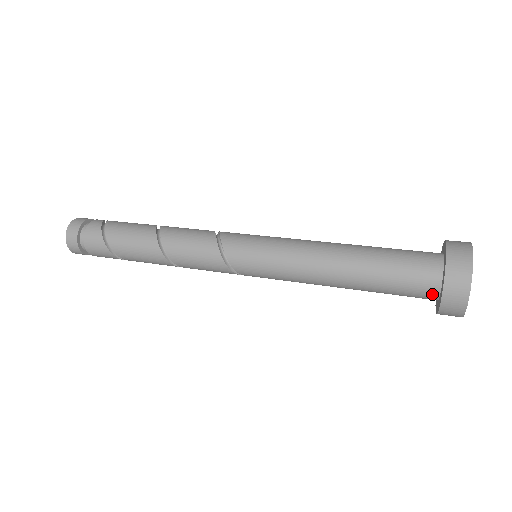
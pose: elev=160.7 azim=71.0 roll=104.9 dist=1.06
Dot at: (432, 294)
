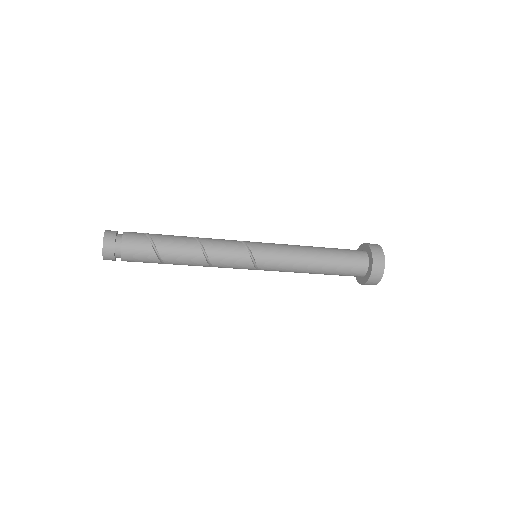
Dot at: (364, 255)
